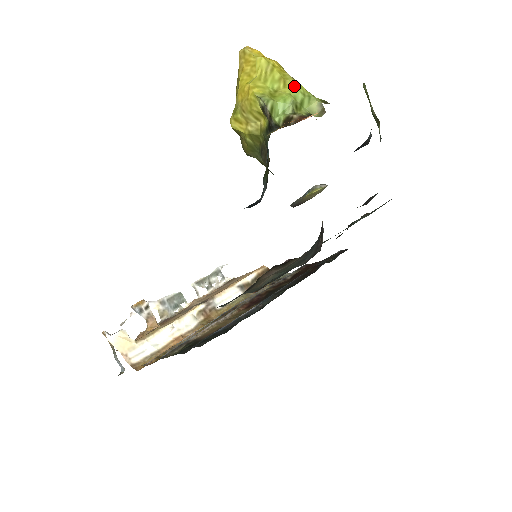
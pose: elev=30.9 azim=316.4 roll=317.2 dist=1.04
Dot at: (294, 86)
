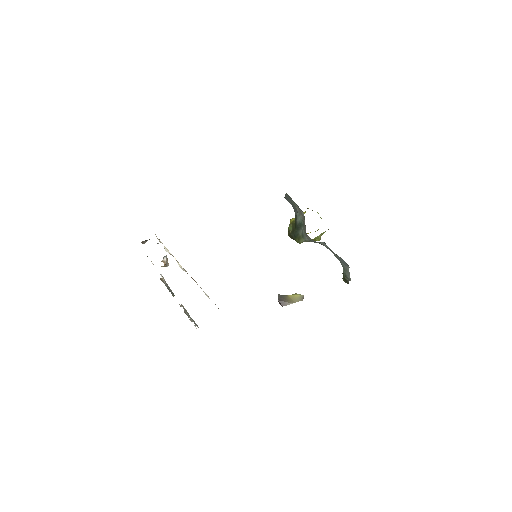
Dot at: occluded
